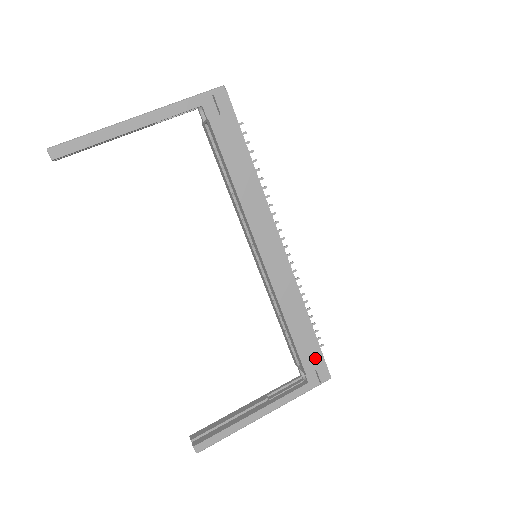
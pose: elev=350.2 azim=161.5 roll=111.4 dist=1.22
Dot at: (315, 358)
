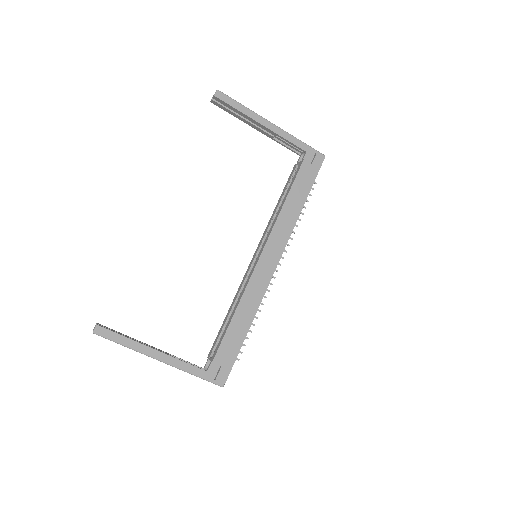
Dot at: (229, 357)
